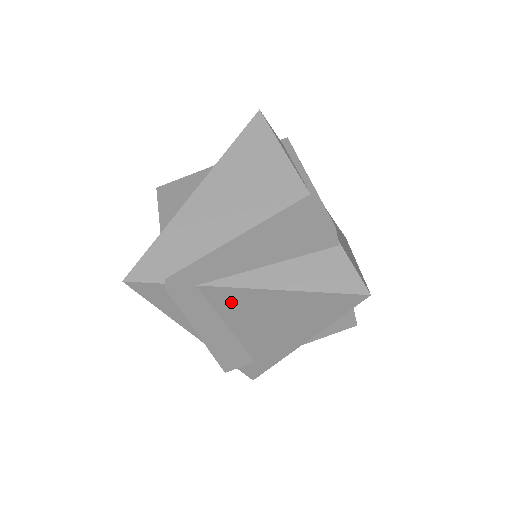
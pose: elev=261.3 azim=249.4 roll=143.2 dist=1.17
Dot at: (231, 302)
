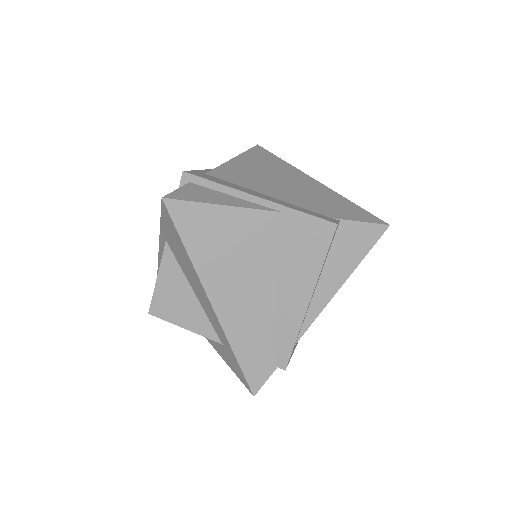
Dot at: occluded
